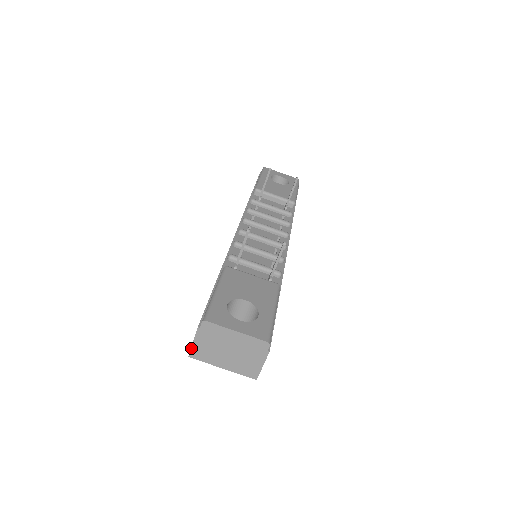
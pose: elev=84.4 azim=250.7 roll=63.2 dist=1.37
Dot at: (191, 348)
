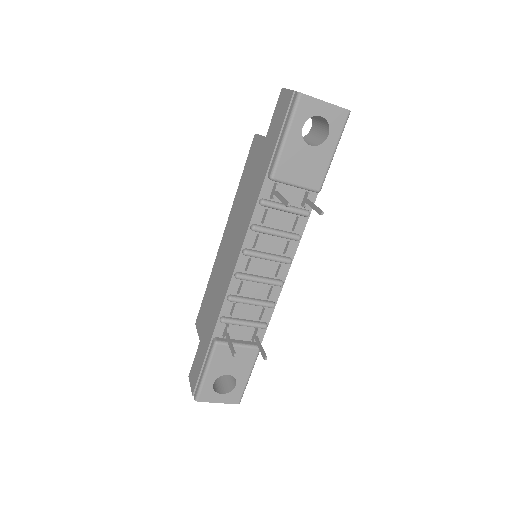
Dot at: (190, 382)
